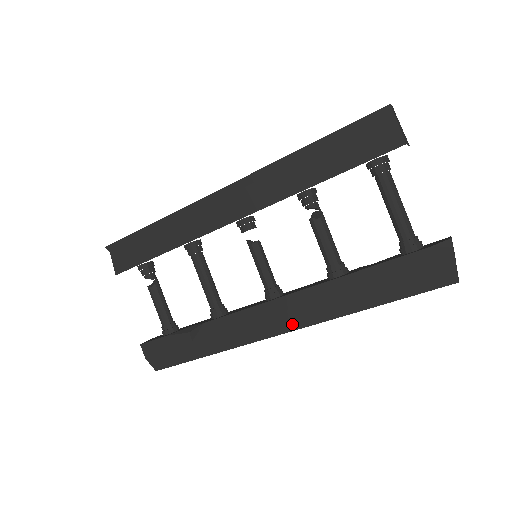
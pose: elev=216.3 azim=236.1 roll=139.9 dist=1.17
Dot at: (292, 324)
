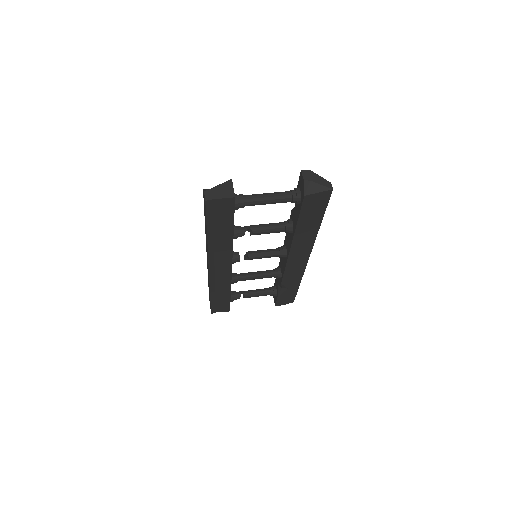
Dot at: (307, 253)
